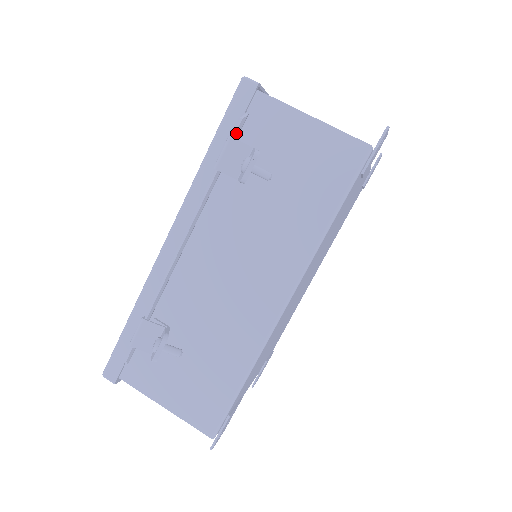
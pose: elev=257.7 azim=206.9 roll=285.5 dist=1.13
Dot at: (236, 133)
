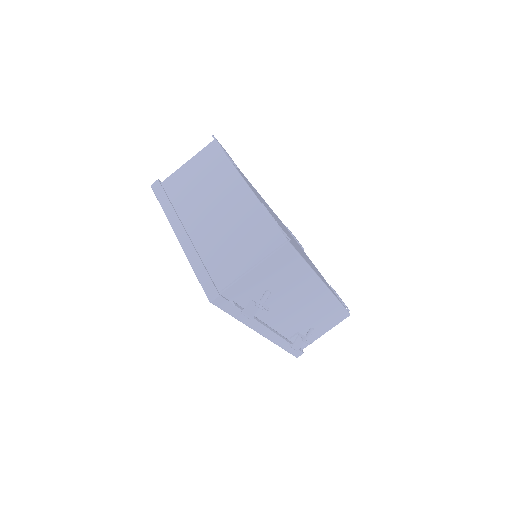
Dot at: (240, 308)
